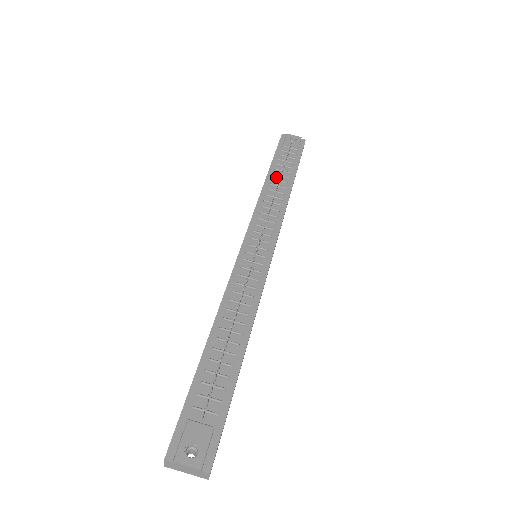
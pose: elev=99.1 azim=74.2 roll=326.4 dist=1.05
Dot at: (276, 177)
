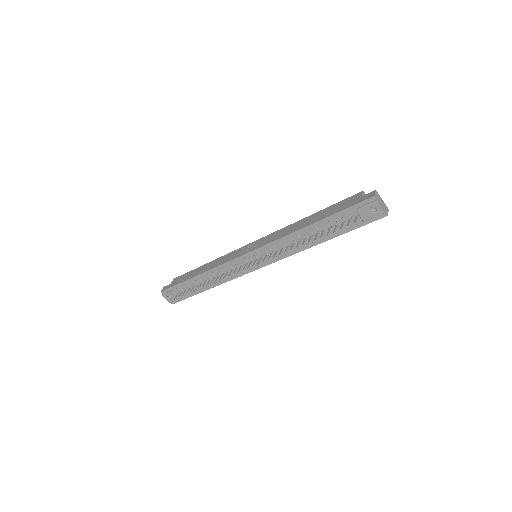
Dot at: (316, 230)
